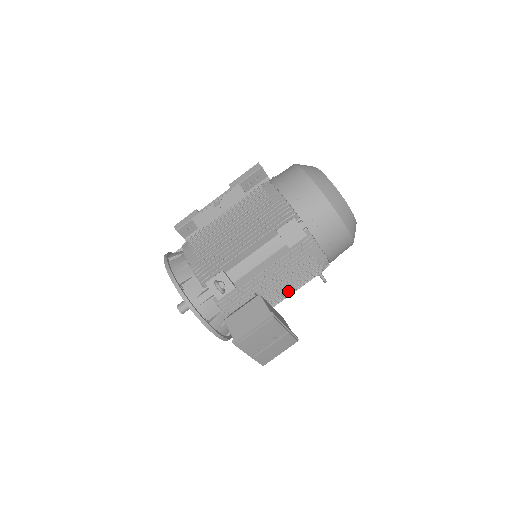
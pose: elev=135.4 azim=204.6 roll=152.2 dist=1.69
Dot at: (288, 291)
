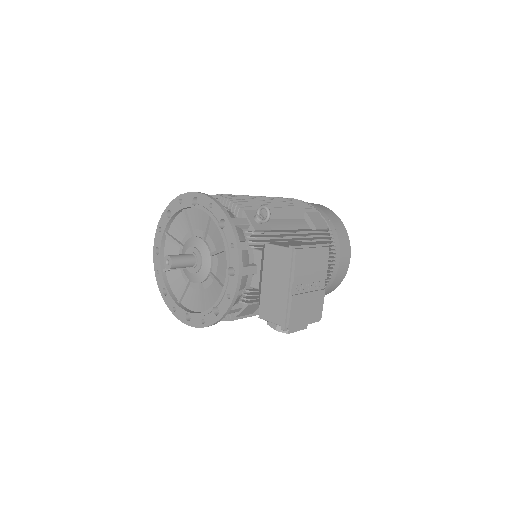
Dot at: occluded
